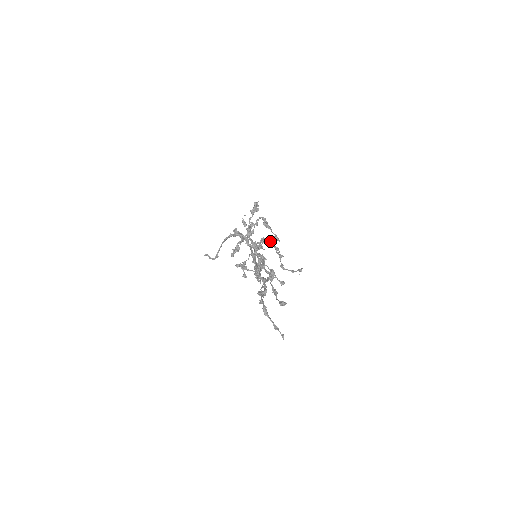
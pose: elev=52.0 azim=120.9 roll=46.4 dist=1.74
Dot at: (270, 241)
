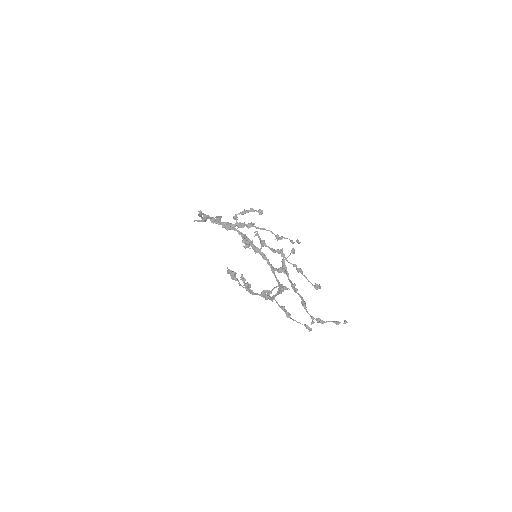
Dot at: (241, 212)
